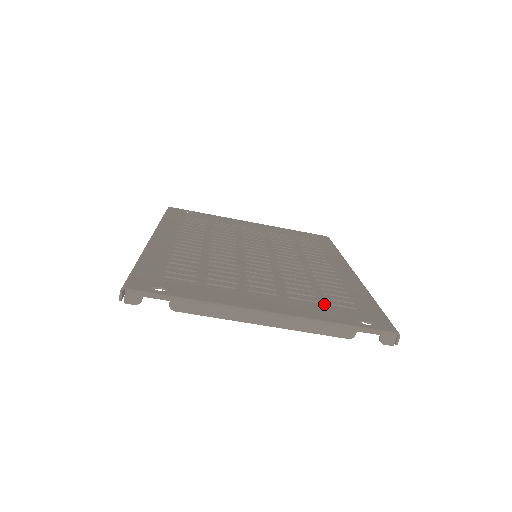
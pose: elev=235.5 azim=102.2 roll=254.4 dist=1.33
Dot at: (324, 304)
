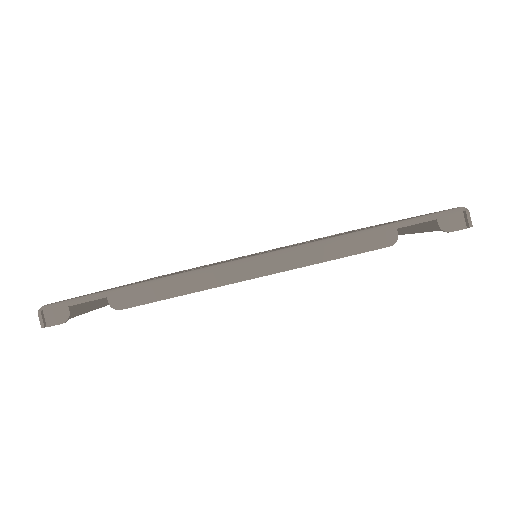
Dot at: occluded
